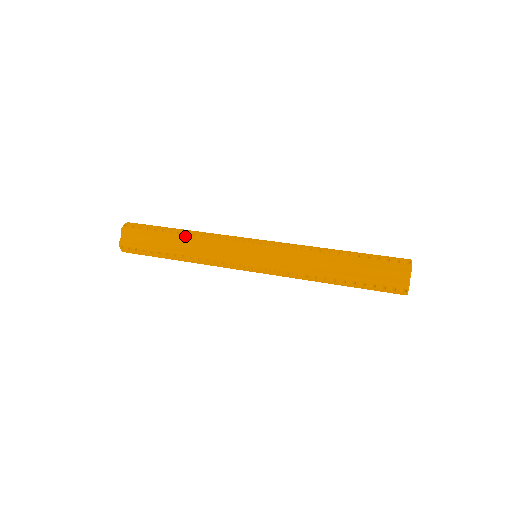
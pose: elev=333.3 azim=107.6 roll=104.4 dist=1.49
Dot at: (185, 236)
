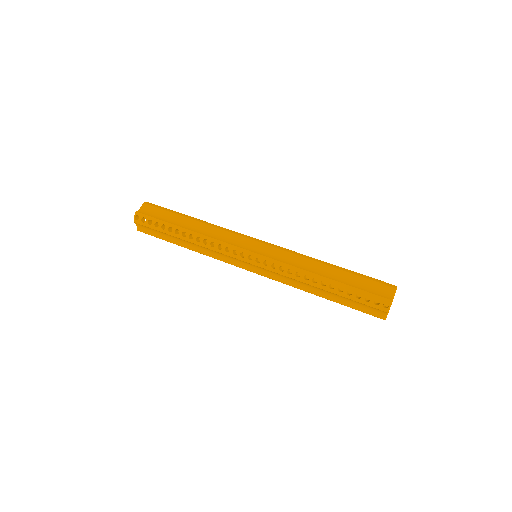
Dot at: (199, 221)
